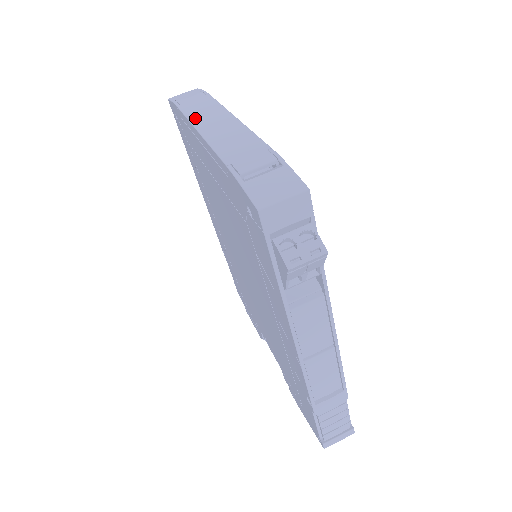
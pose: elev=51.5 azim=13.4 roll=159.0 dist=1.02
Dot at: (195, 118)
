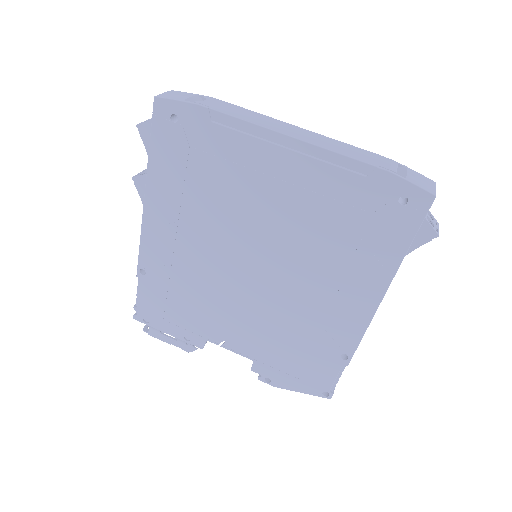
Dot at: (263, 124)
